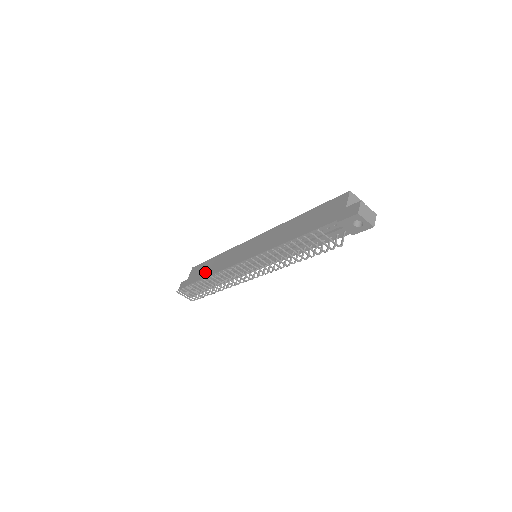
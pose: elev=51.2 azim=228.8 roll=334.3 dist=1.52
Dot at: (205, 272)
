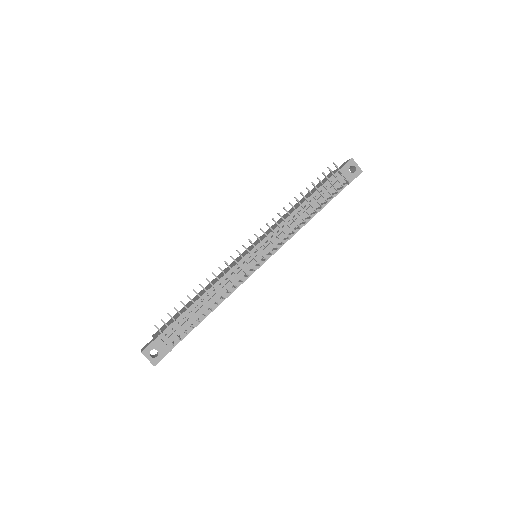
Dot at: (188, 306)
